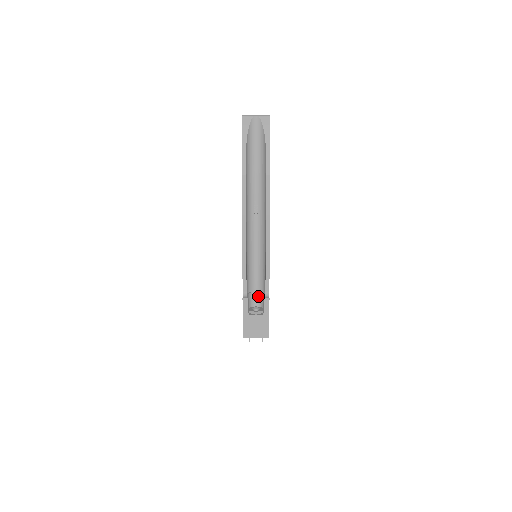
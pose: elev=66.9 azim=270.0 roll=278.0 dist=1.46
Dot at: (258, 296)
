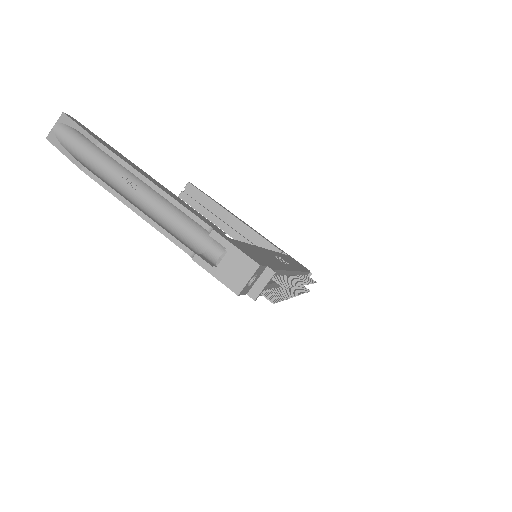
Dot at: (216, 247)
